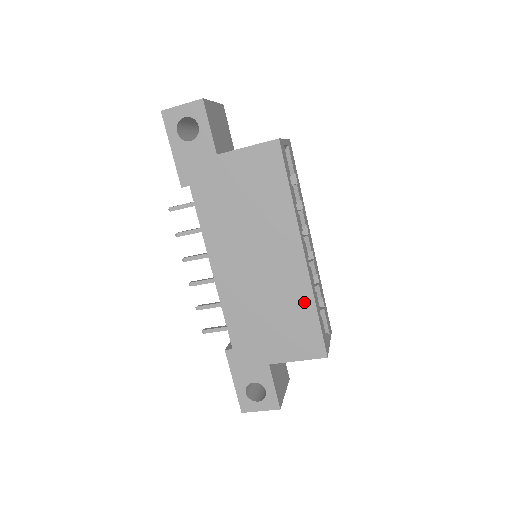
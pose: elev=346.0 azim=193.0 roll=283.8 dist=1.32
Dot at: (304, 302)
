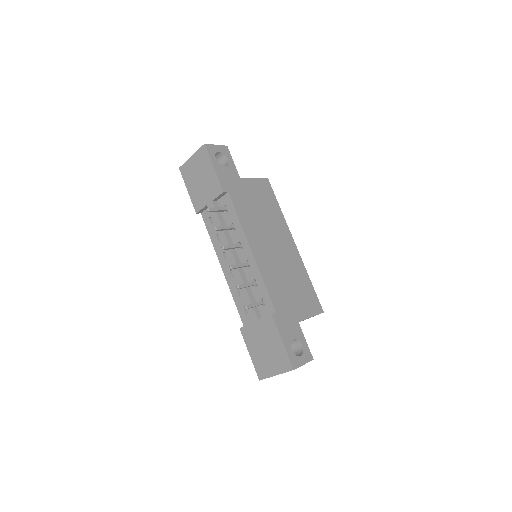
Dot at: (303, 274)
